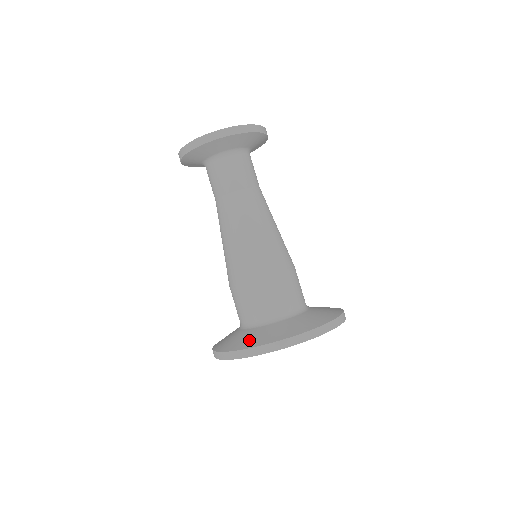
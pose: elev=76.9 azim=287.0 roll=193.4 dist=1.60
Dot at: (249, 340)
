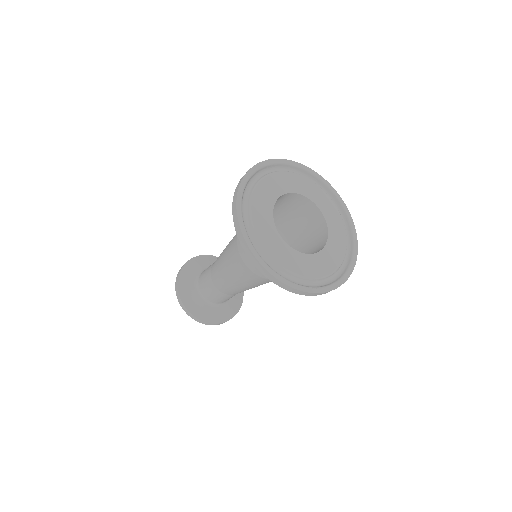
Dot at: occluded
